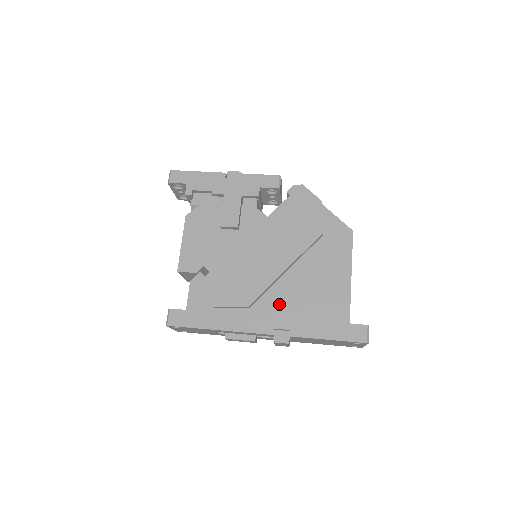
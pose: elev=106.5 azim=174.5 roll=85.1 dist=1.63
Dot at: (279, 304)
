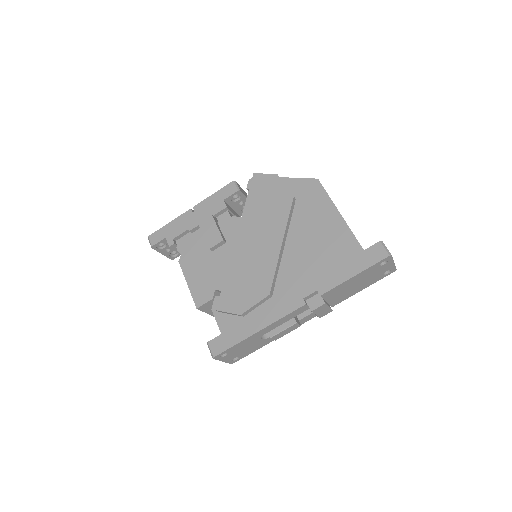
Dot at: (295, 276)
